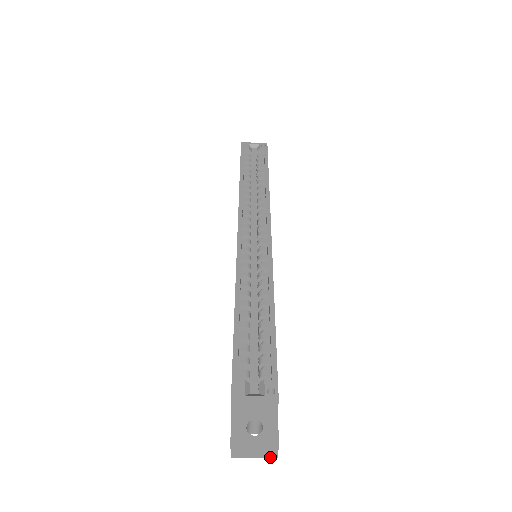
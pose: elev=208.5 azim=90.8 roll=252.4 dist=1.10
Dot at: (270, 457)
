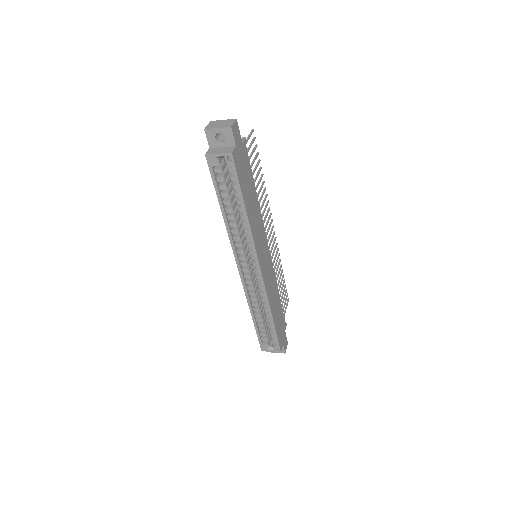
Dot at: occluded
